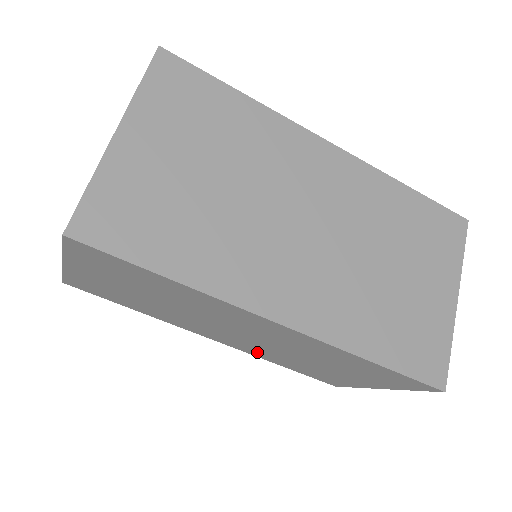
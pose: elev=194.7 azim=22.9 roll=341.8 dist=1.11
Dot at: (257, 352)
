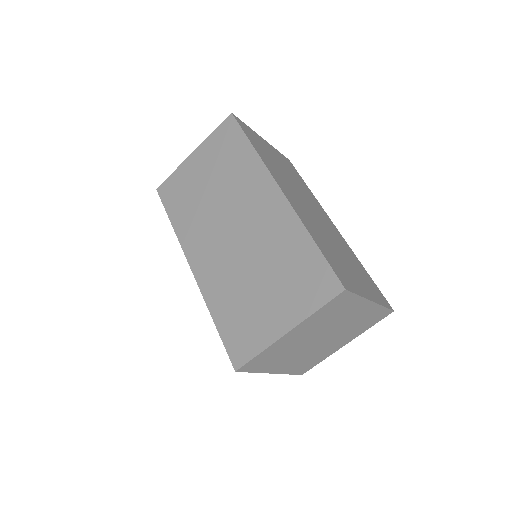
Dot at: (215, 282)
